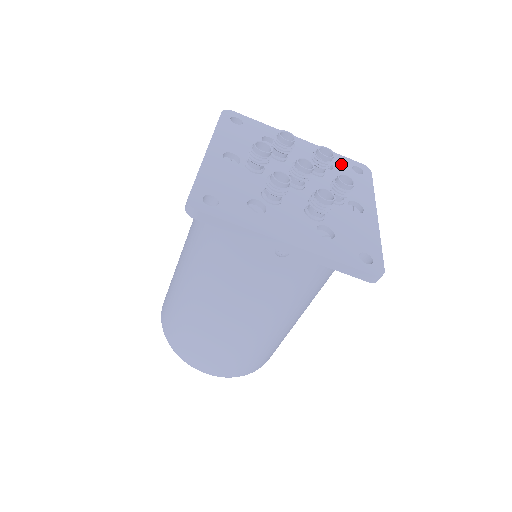
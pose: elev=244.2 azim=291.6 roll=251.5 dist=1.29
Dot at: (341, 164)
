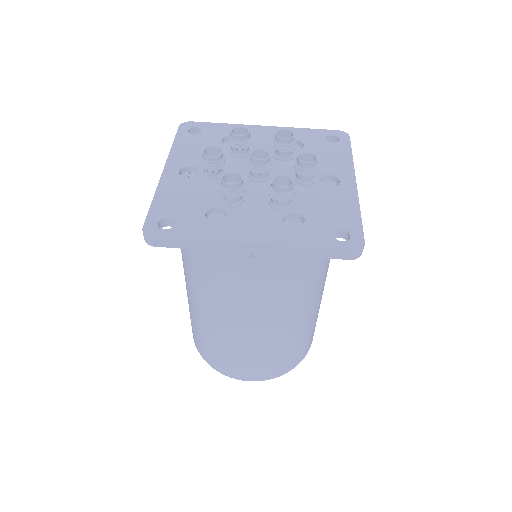
Dot at: (313, 139)
